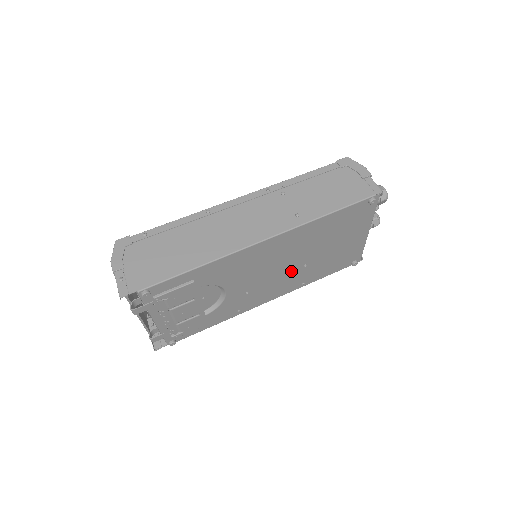
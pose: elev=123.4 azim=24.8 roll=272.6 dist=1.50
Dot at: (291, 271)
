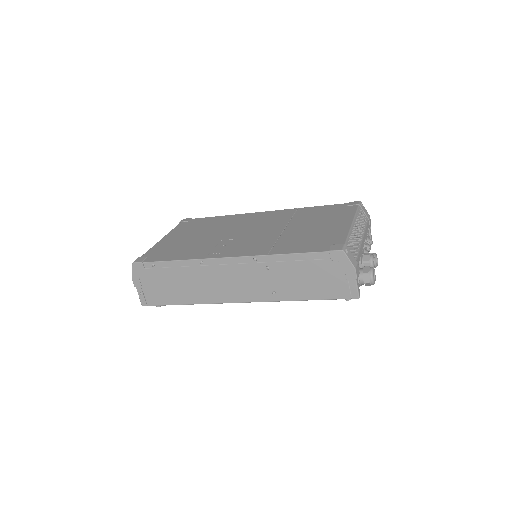
Dot at: occluded
